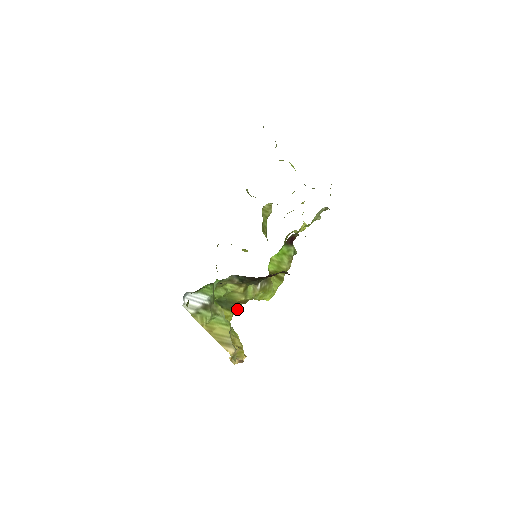
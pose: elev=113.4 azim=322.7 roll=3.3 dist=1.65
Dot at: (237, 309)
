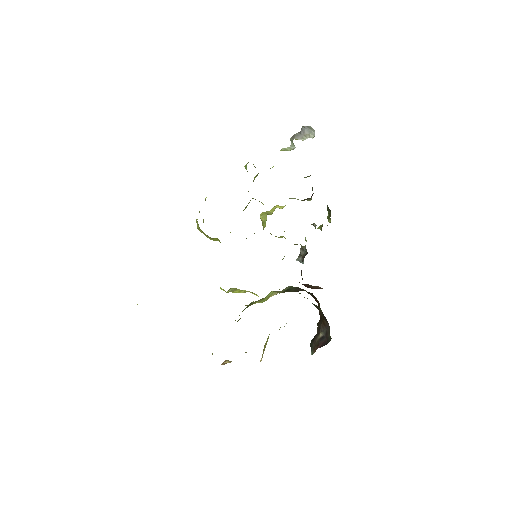
Dot at: occluded
